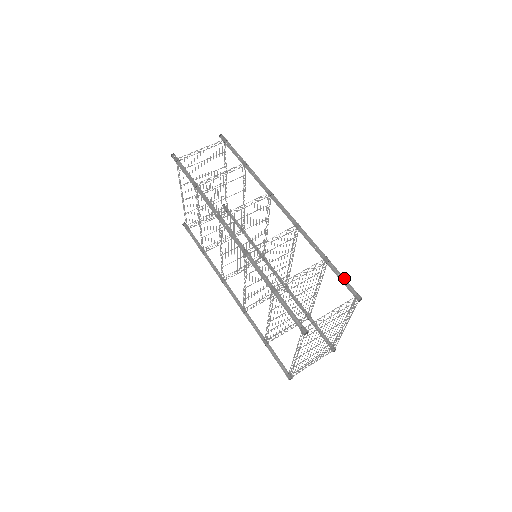
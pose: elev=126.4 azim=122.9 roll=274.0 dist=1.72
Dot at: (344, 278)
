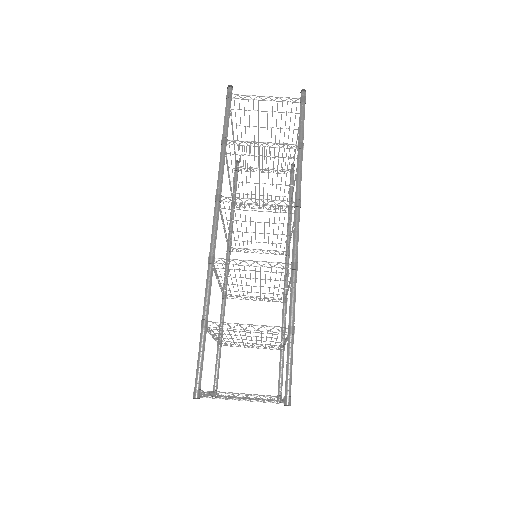
Dot at: (291, 367)
